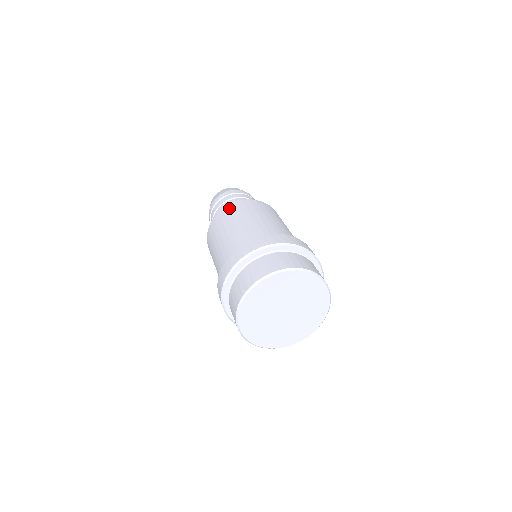
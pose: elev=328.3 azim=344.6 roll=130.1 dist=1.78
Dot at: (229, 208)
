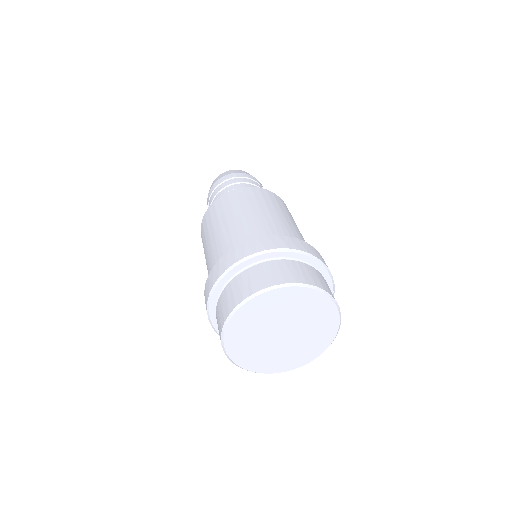
Dot at: (234, 194)
